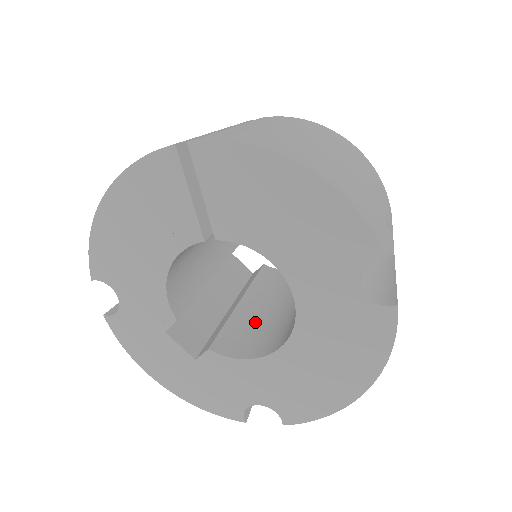
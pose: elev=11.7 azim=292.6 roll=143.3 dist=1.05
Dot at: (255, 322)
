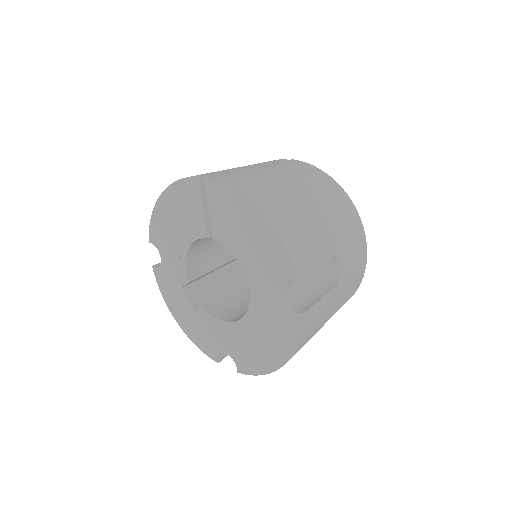
Dot at: (244, 300)
